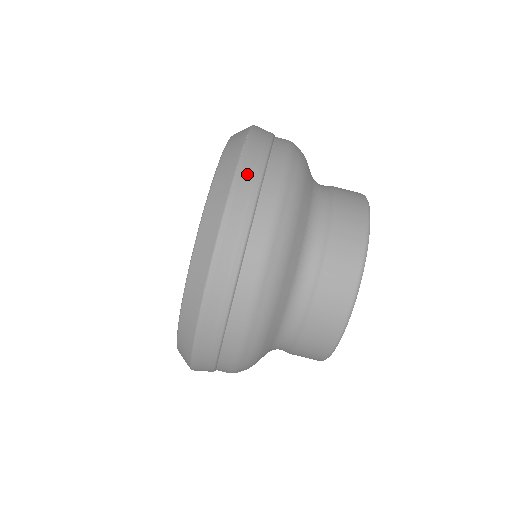
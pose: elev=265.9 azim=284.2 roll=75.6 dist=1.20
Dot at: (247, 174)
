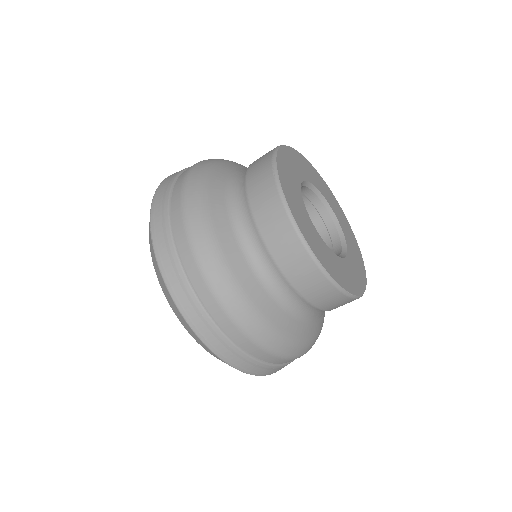
Dot at: (157, 216)
